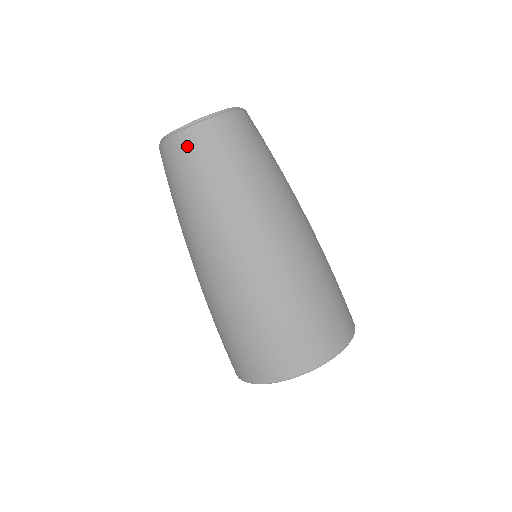
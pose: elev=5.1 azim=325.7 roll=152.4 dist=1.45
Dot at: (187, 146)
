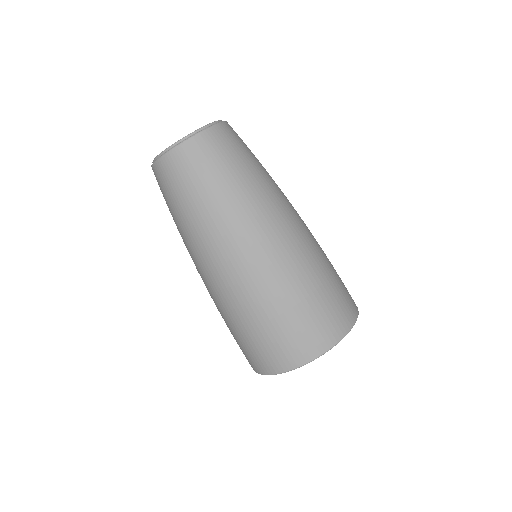
Dot at: (205, 146)
